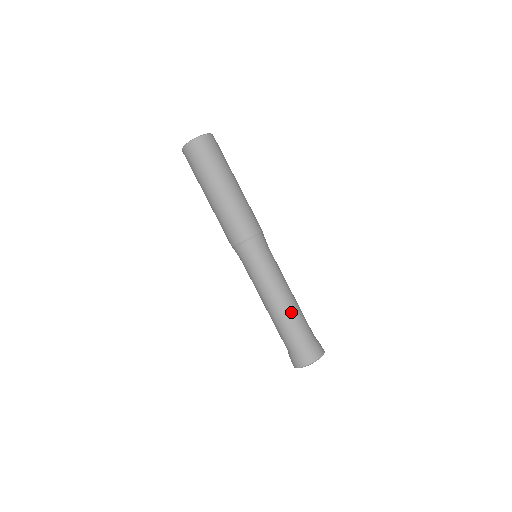
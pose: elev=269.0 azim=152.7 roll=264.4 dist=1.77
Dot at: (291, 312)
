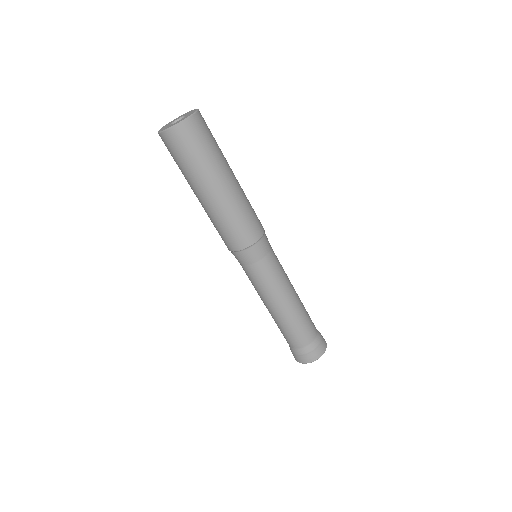
Dot at: (298, 314)
